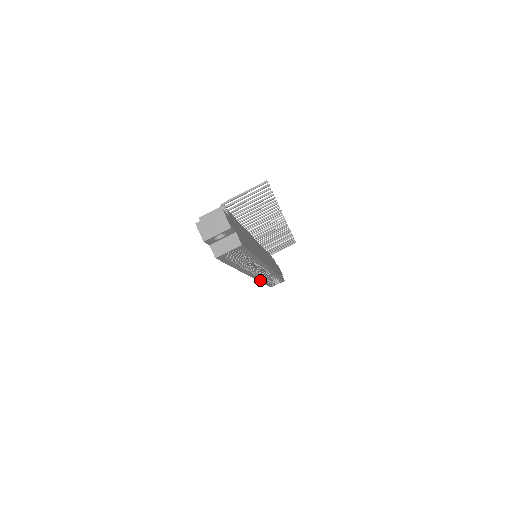
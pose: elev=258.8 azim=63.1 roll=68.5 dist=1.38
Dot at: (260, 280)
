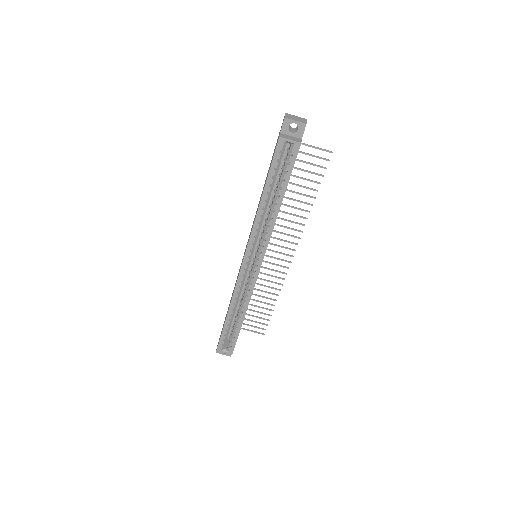
Dot at: (235, 292)
